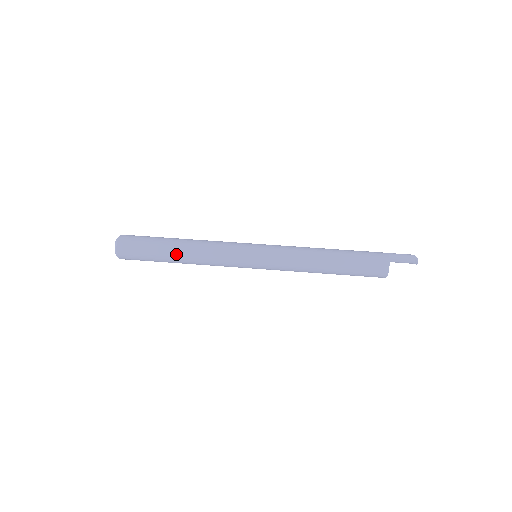
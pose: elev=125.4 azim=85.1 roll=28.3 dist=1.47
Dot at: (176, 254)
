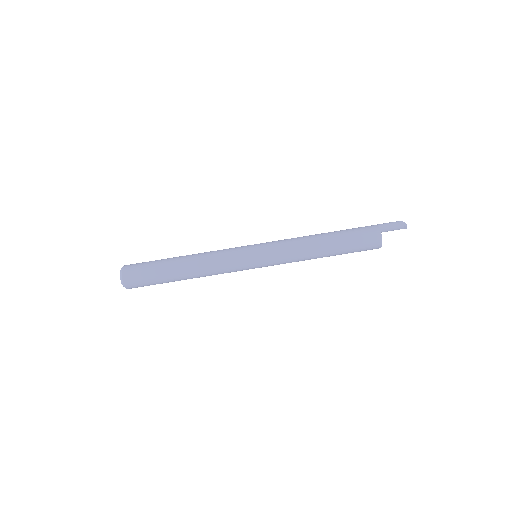
Dot at: (181, 273)
